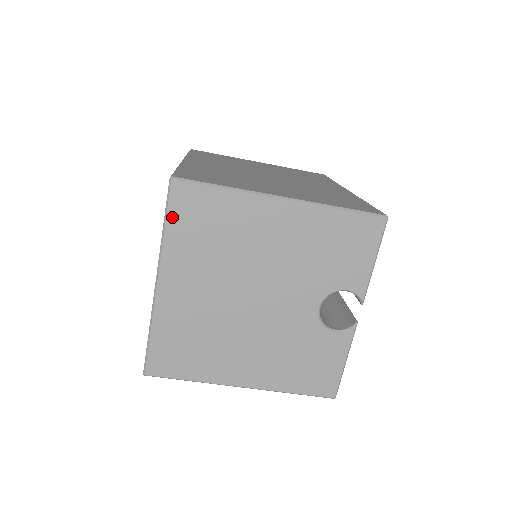
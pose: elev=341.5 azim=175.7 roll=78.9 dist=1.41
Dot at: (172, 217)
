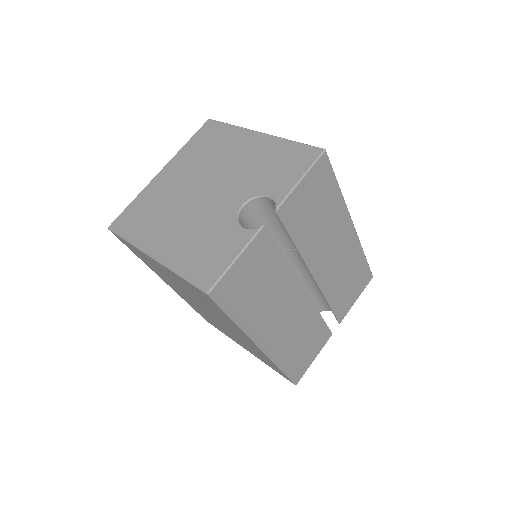
Dot at: (195, 137)
